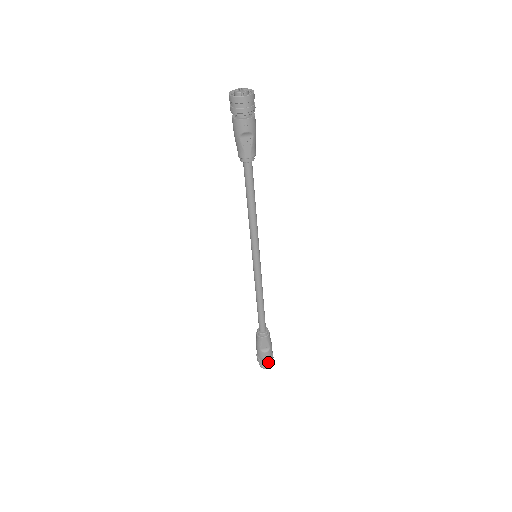
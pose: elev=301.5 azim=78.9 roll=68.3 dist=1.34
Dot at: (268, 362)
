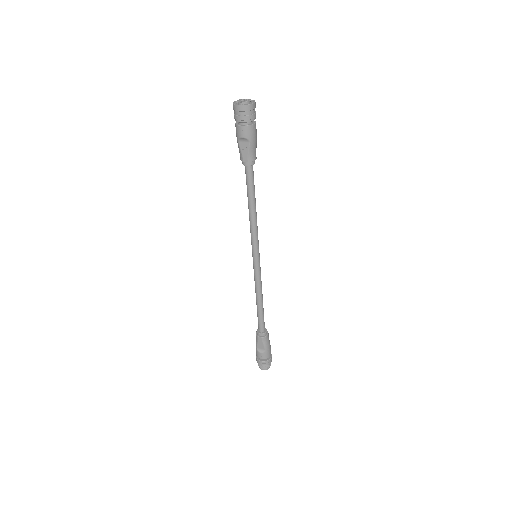
Dot at: (263, 363)
